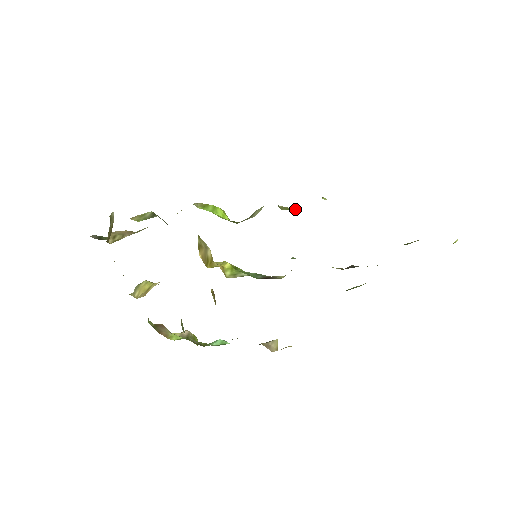
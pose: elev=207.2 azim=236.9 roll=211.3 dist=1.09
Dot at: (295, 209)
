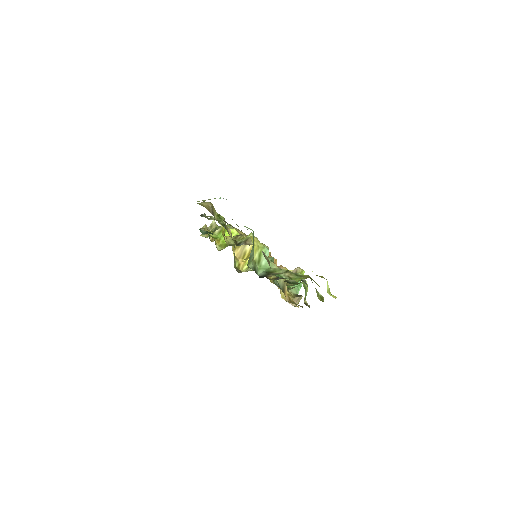
Dot at: occluded
